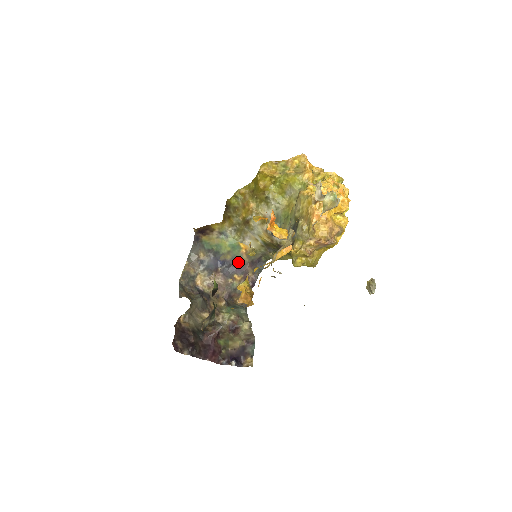
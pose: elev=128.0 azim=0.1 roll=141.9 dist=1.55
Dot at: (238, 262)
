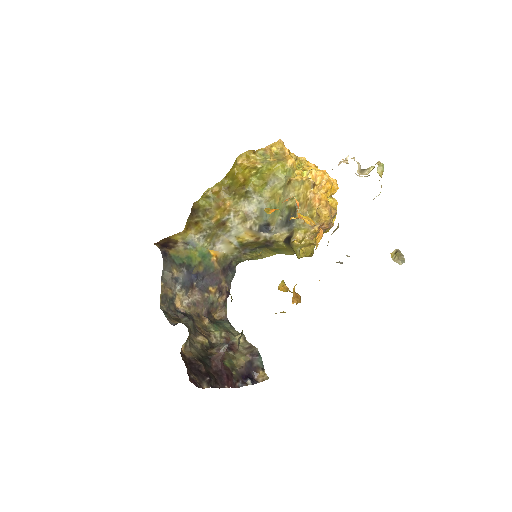
Dot at: (211, 272)
